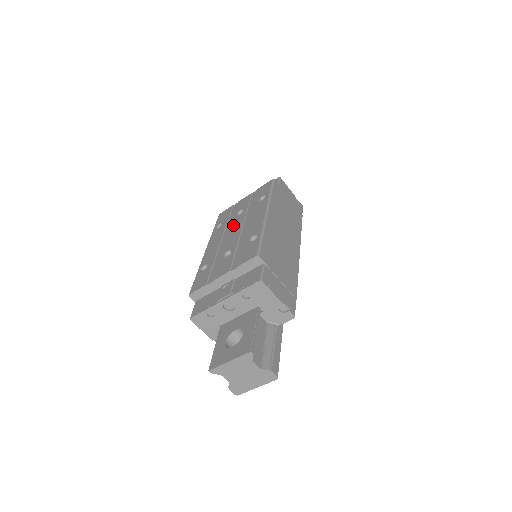
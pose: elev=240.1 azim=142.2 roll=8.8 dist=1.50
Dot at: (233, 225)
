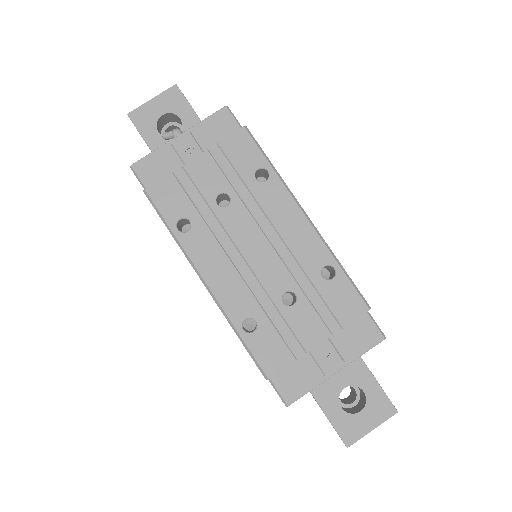
Dot at: (236, 232)
